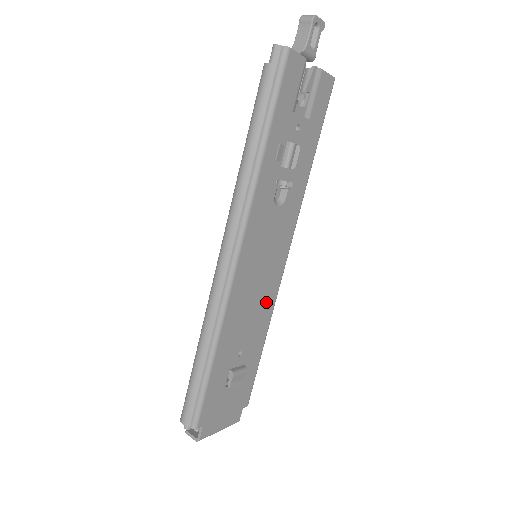
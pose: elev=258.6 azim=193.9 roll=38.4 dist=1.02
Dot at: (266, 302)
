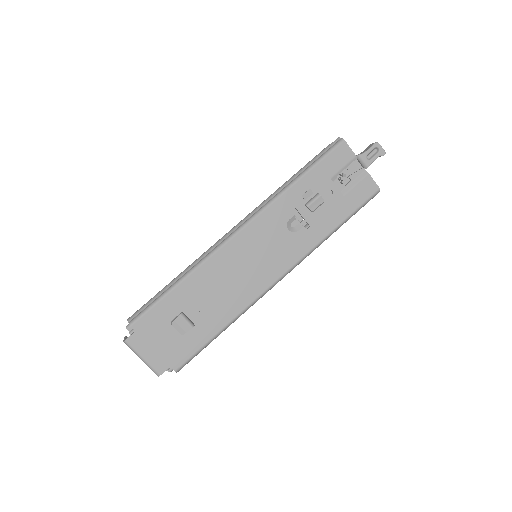
Dot at: (242, 295)
